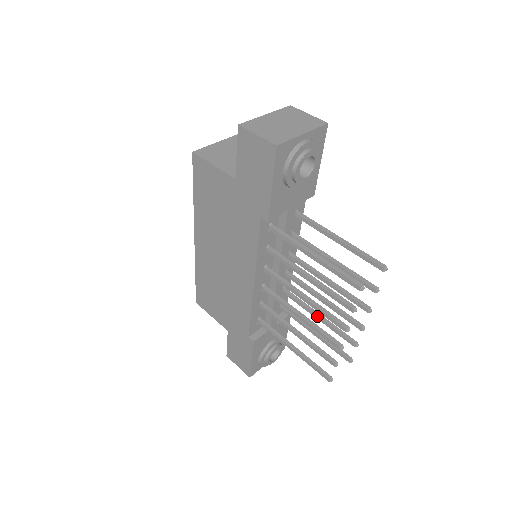
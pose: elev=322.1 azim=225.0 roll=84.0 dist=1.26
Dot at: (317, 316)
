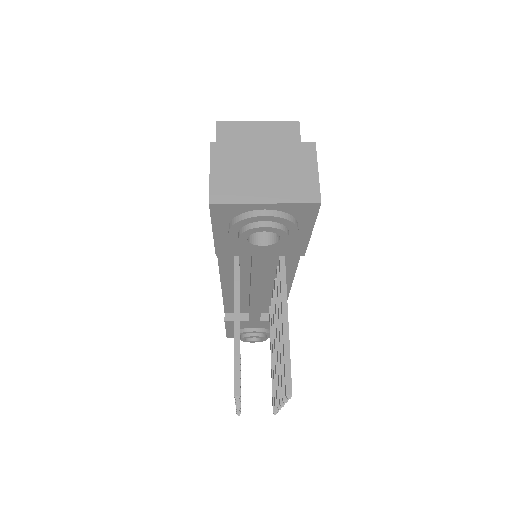
Dot at: (273, 353)
